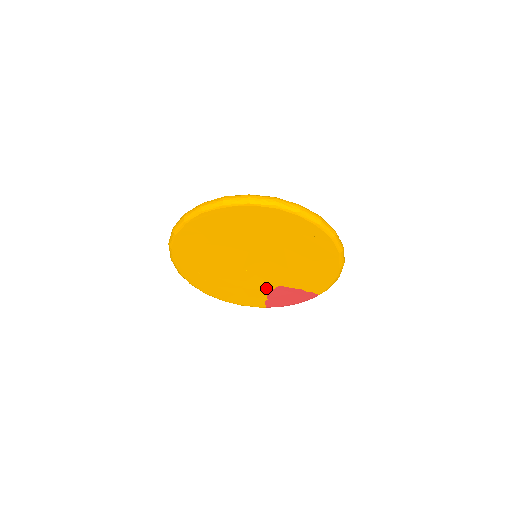
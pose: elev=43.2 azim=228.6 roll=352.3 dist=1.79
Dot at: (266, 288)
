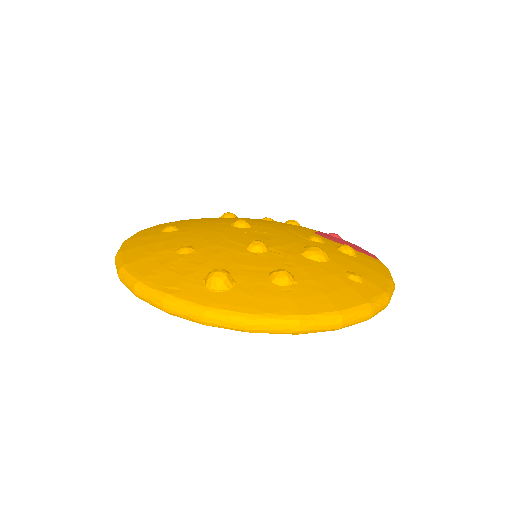
Dot at: occluded
